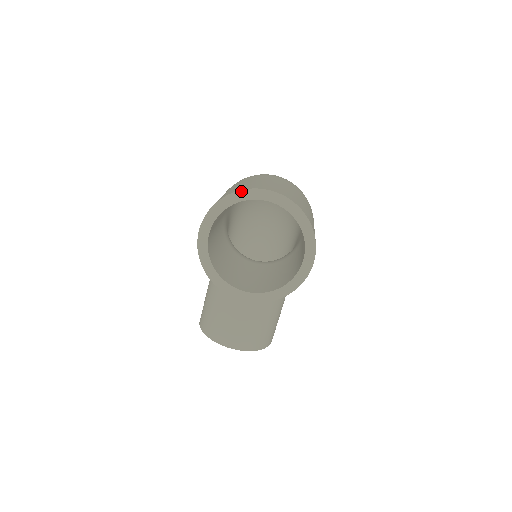
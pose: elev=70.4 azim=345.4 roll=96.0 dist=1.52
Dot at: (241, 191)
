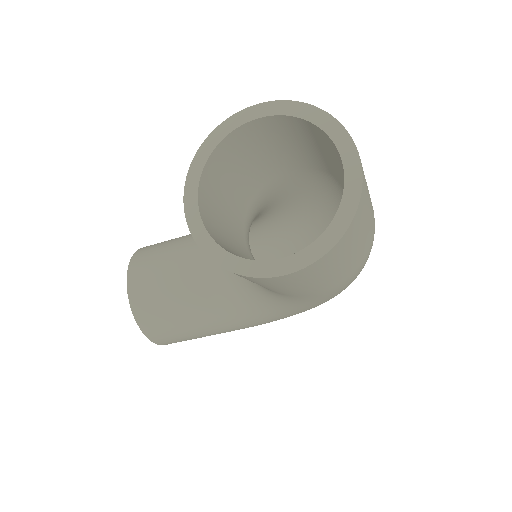
Dot at: (337, 122)
